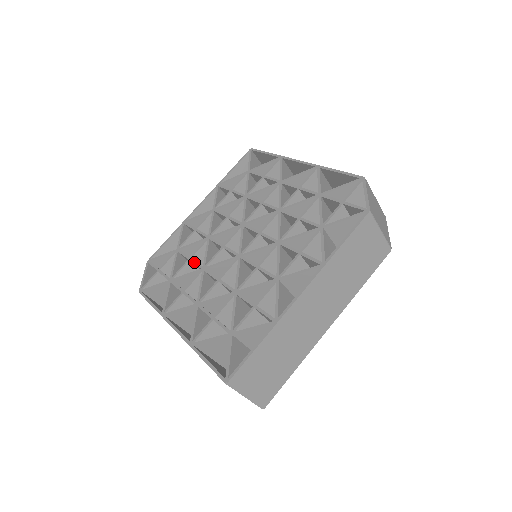
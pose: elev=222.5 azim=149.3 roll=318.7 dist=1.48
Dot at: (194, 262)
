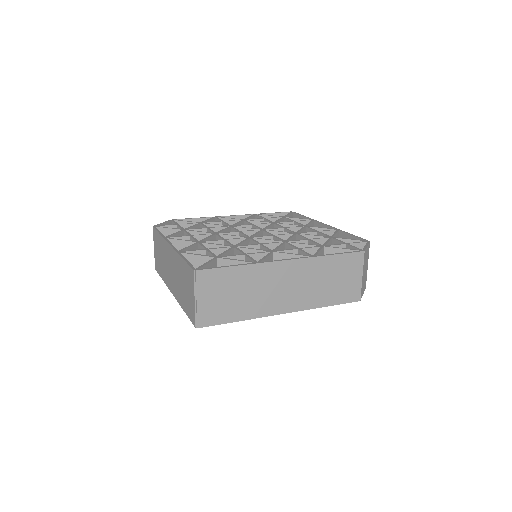
Dot at: (210, 229)
